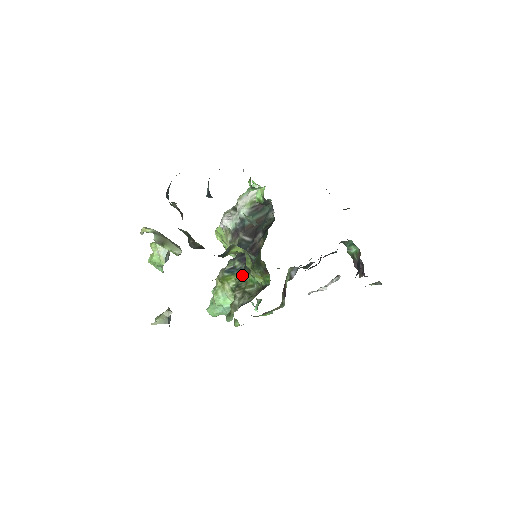
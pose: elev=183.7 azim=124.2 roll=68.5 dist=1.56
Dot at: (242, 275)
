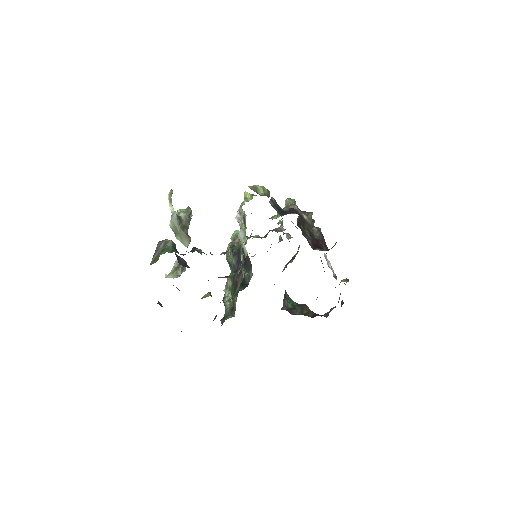
Dot at: occluded
